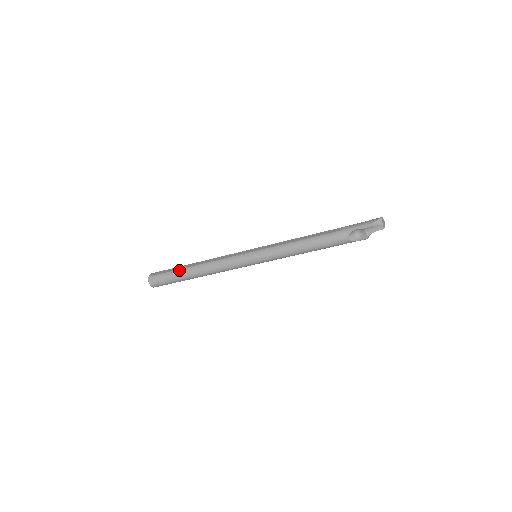
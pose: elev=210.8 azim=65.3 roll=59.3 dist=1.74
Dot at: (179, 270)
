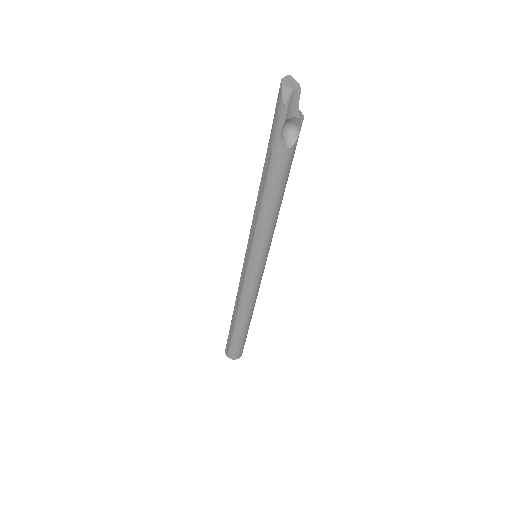
Dot at: (234, 333)
